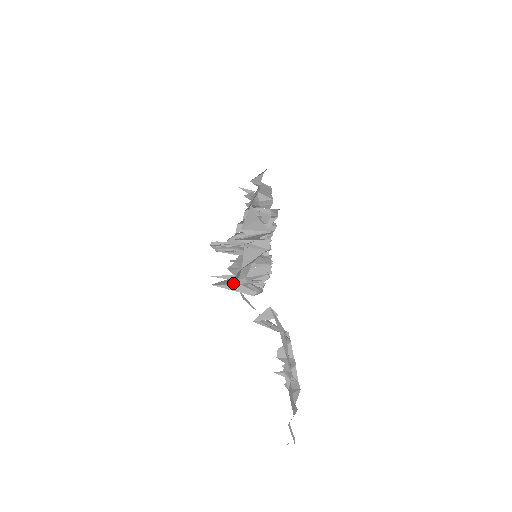
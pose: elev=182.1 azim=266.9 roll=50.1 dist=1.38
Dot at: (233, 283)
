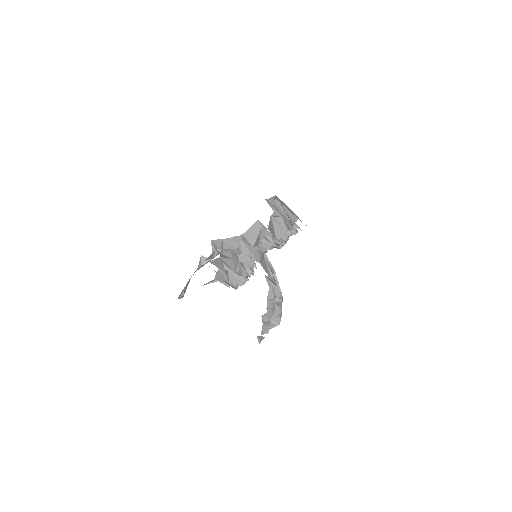
Dot at: occluded
